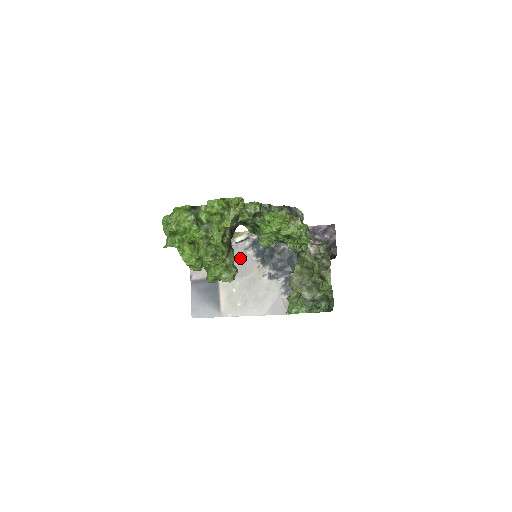
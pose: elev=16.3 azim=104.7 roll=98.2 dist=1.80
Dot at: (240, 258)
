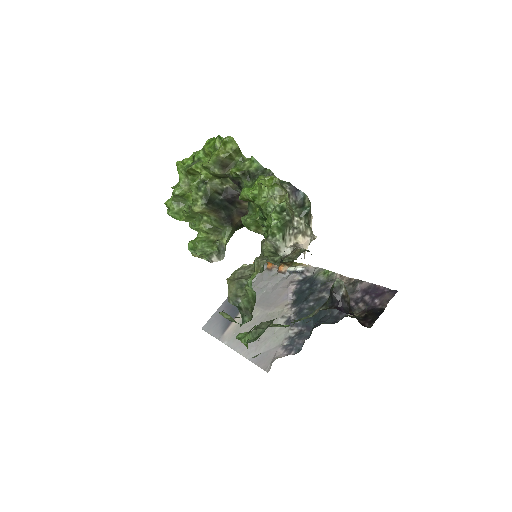
Dot at: (280, 289)
